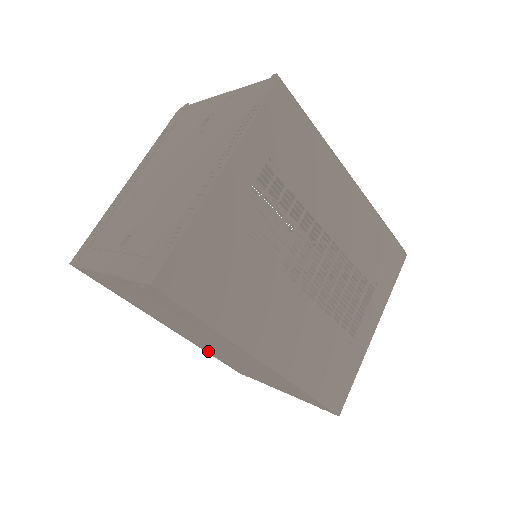
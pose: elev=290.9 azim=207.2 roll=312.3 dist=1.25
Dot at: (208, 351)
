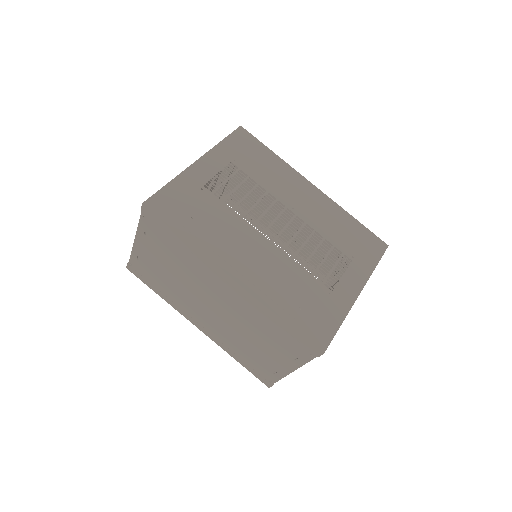
Dot at: (230, 349)
